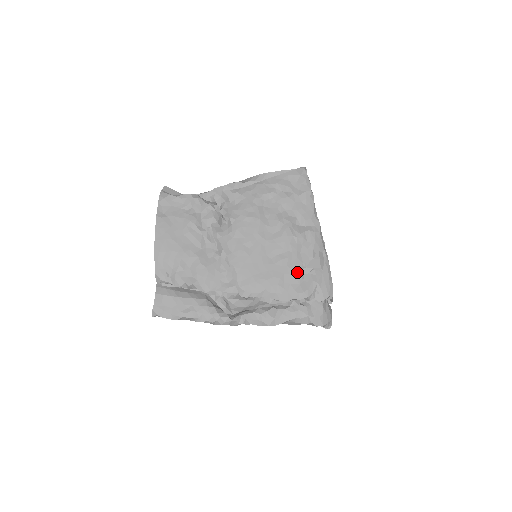
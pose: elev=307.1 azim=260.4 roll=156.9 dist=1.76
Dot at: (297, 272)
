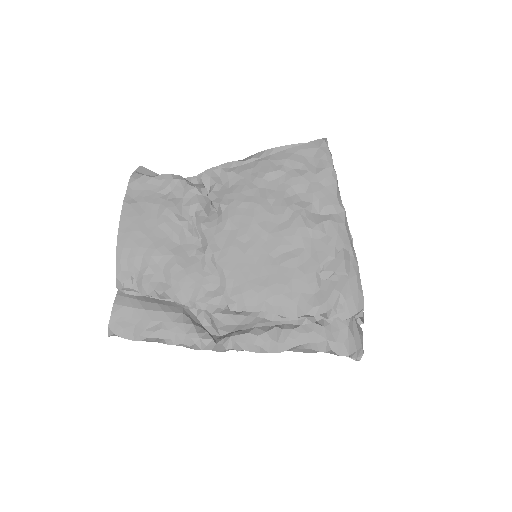
Dot at: (311, 277)
